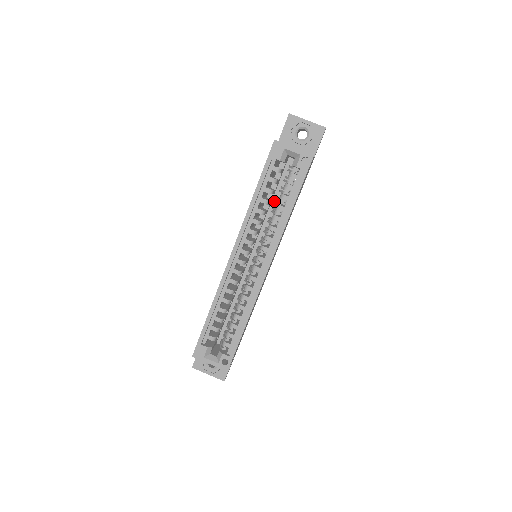
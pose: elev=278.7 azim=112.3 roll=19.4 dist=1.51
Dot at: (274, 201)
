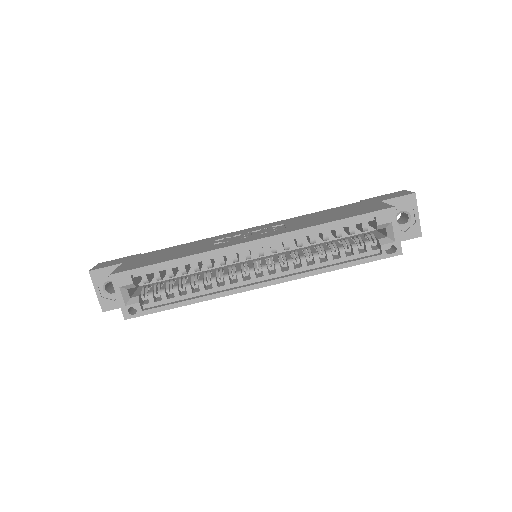
Dot at: occluded
